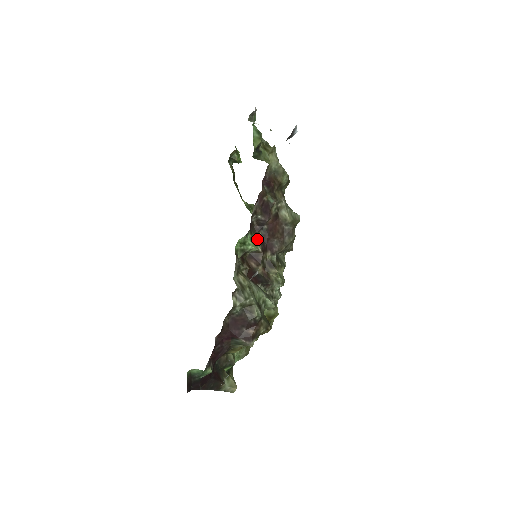
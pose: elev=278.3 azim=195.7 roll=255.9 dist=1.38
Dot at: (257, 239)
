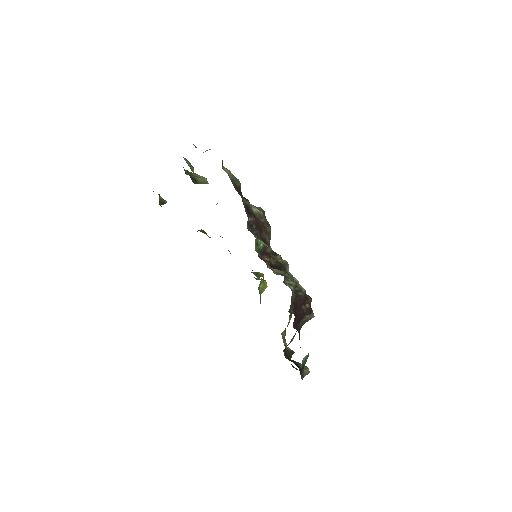
Dot at: occluded
